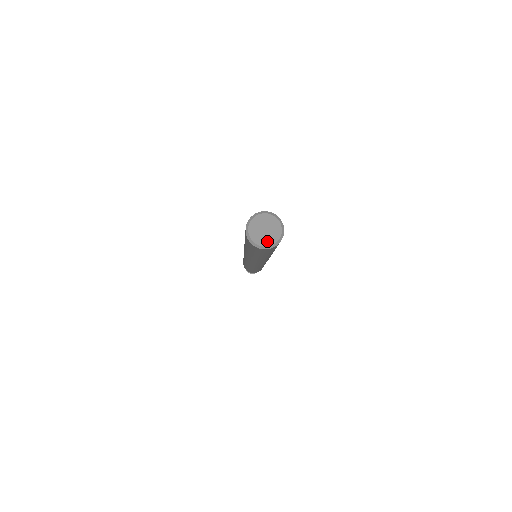
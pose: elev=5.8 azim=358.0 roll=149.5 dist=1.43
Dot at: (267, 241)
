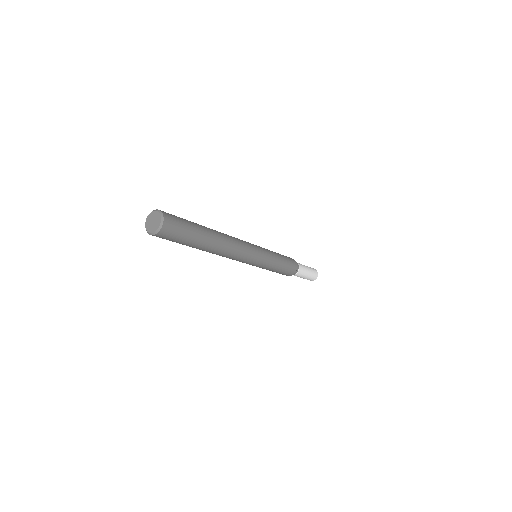
Dot at: (149, 228)
